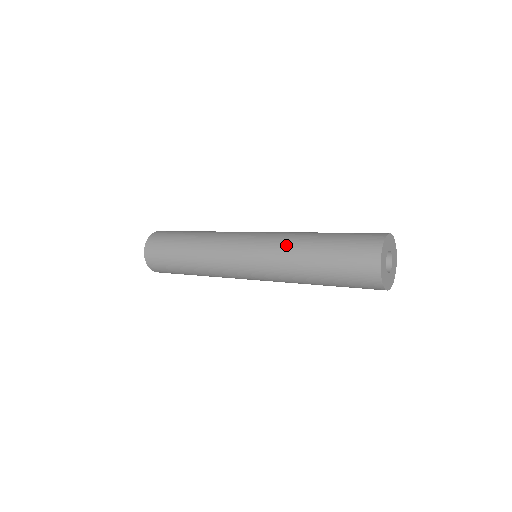
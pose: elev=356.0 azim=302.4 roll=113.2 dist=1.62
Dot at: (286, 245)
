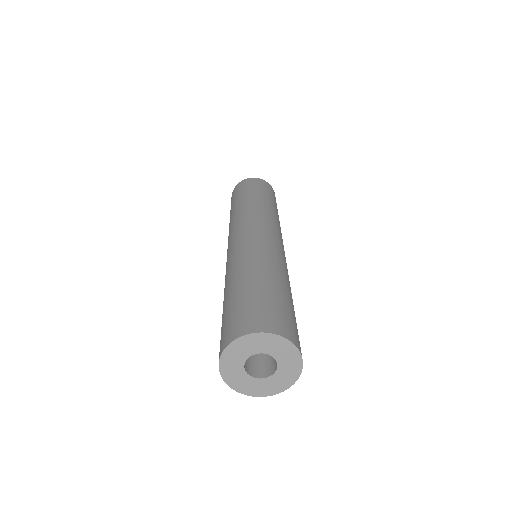
Dot at: (231, 267)
